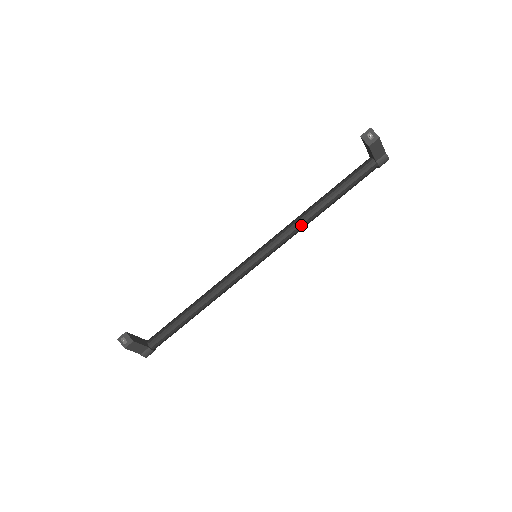
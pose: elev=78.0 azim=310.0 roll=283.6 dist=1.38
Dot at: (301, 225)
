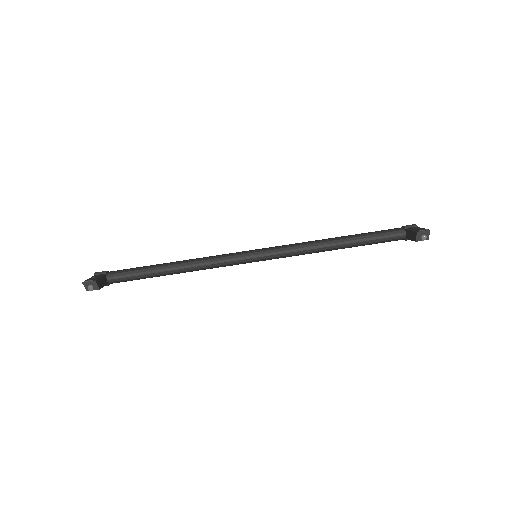
Dot at: occluded
